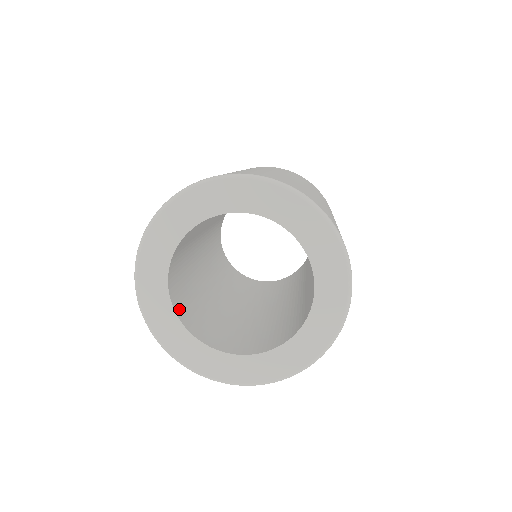
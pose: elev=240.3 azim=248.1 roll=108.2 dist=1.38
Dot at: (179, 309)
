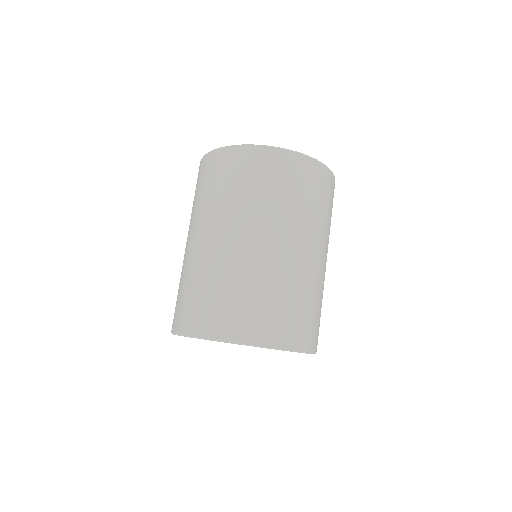
Dot at: occluded
